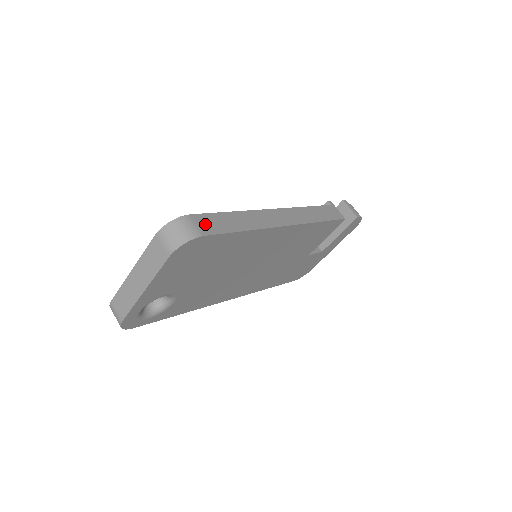
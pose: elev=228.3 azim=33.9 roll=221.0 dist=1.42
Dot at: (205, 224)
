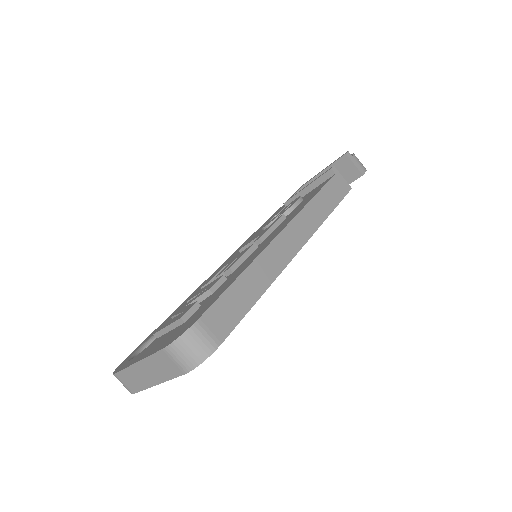
Dot at: (218, 322)
